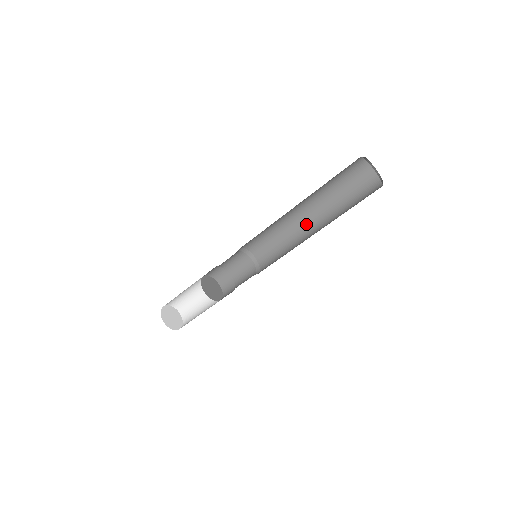
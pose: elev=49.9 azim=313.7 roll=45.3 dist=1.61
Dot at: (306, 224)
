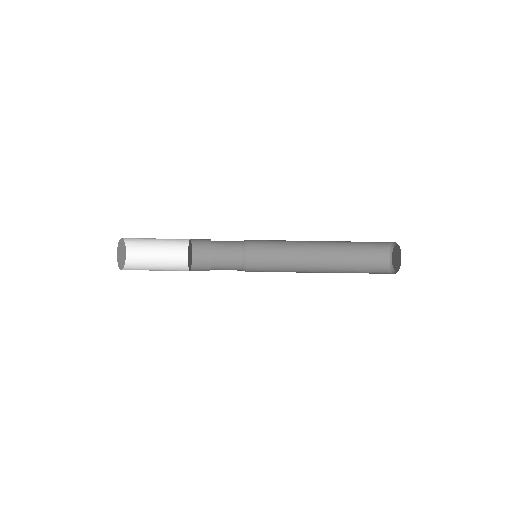
Dot at: (313, 242)
